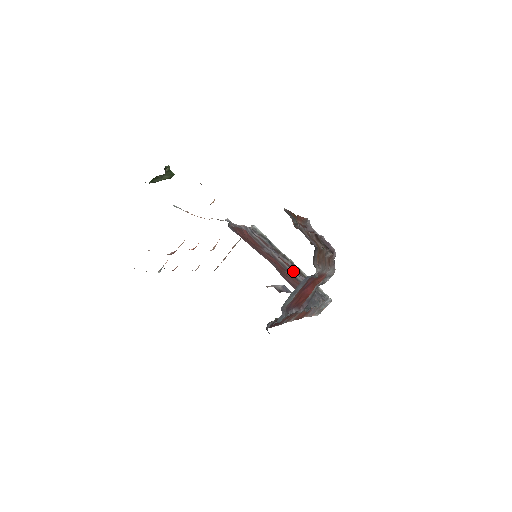
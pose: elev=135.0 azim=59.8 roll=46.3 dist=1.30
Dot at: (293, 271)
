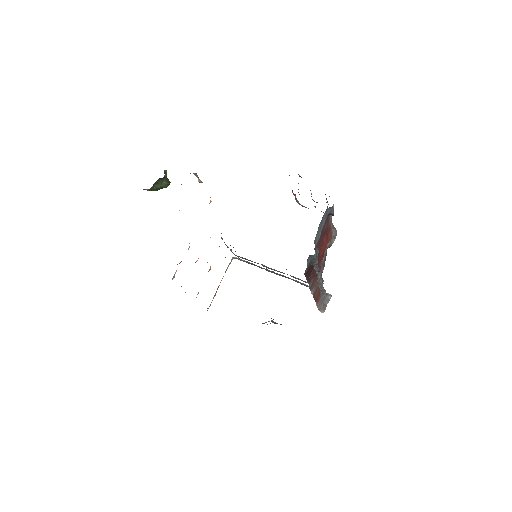
Dot at: occluded
